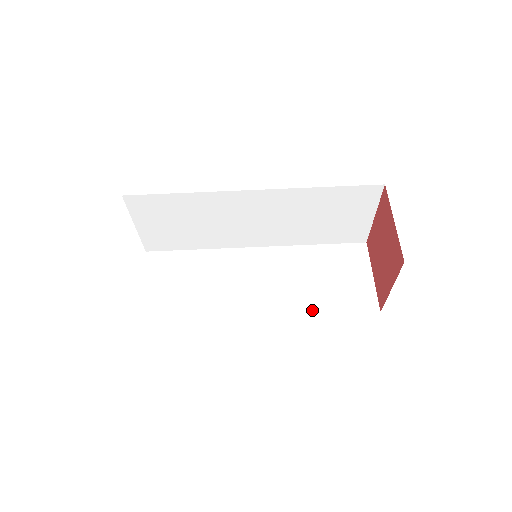
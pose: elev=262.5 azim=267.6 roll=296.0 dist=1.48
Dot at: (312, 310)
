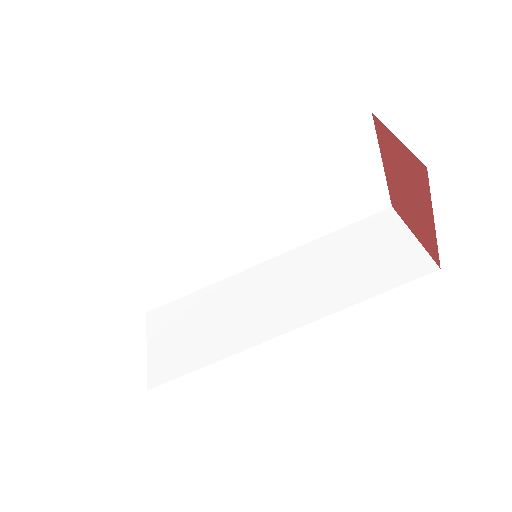
Dot at: (352, 300)
